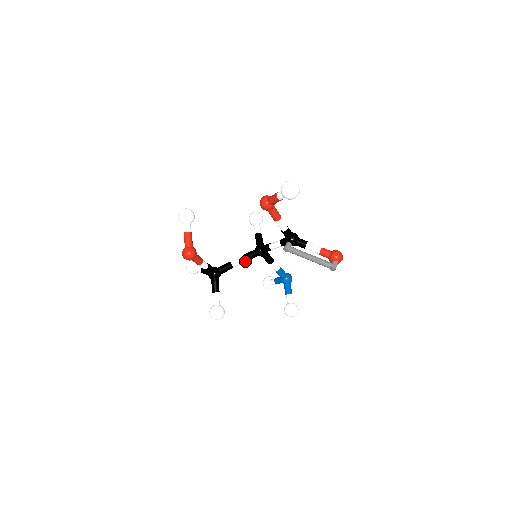
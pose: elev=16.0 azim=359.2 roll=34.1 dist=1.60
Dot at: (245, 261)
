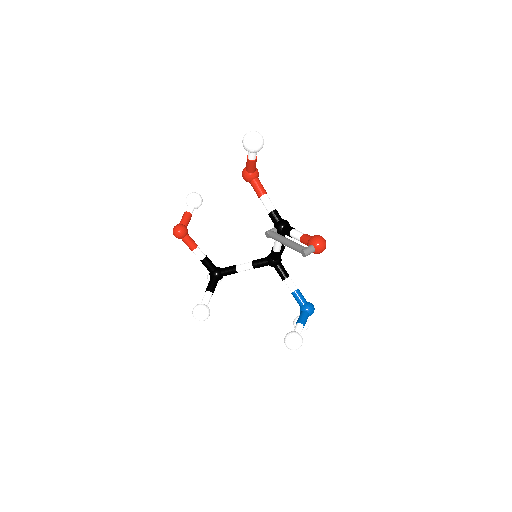
Dot at: (252, 267)
